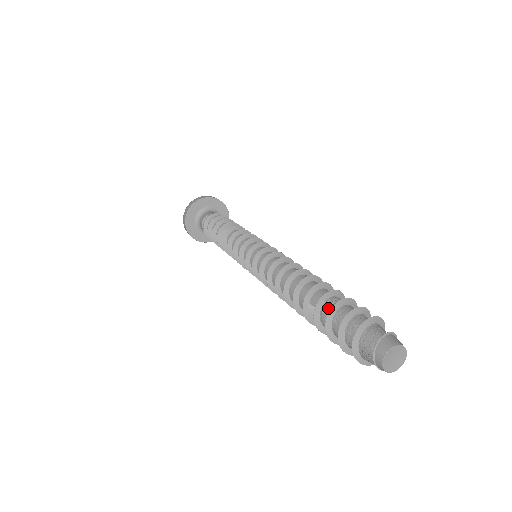
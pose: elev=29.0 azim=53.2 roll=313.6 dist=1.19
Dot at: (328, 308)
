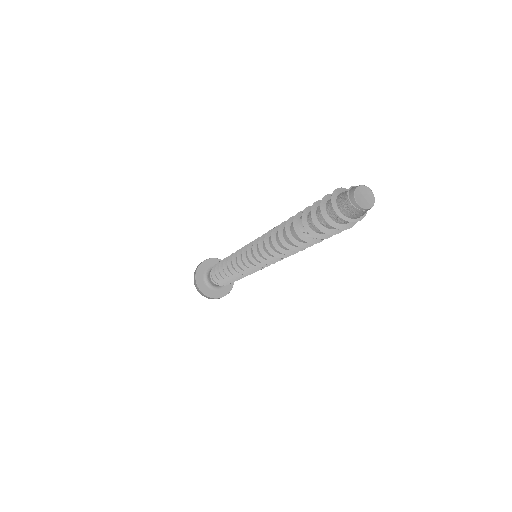
Dot at: occluded
